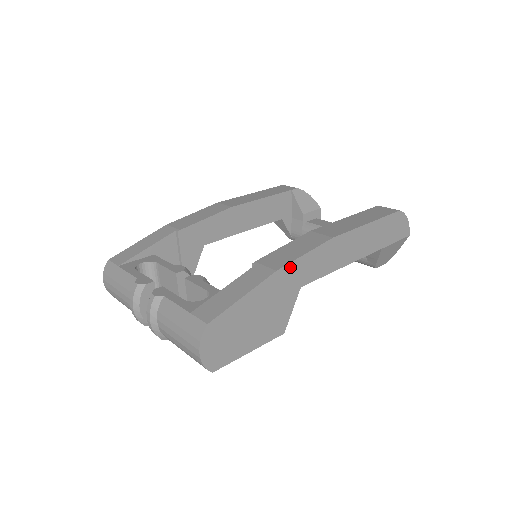
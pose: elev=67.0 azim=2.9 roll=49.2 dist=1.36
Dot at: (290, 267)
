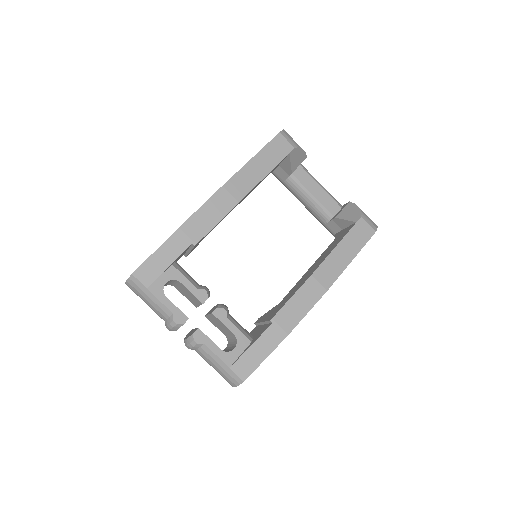
Dot at: (296, 325)
